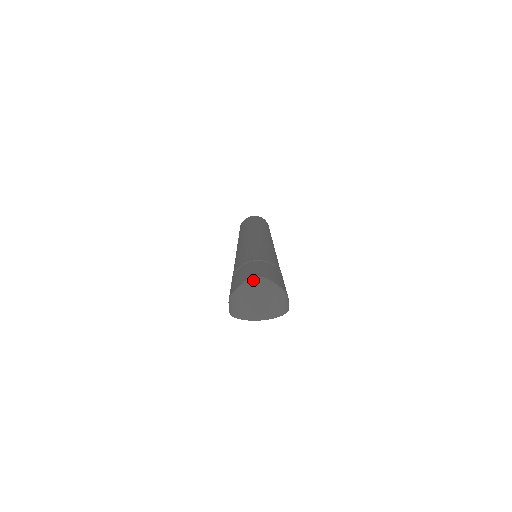
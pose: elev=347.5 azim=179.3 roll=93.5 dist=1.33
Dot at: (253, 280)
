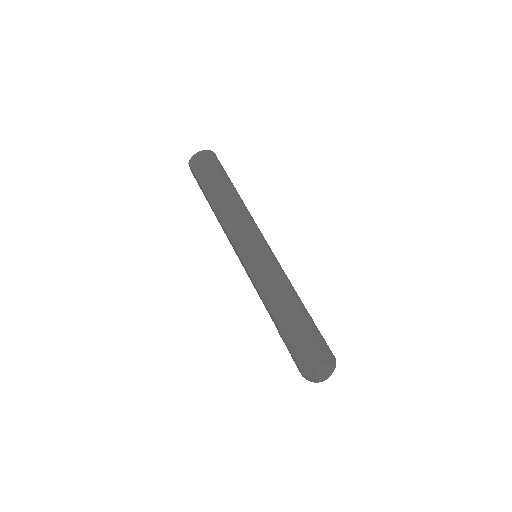
Dot at: (320, 369)
